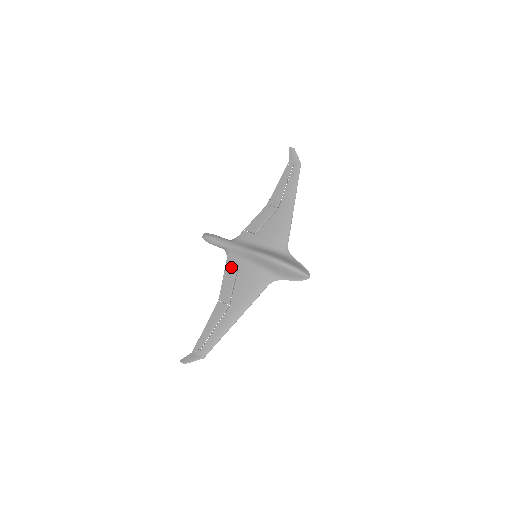
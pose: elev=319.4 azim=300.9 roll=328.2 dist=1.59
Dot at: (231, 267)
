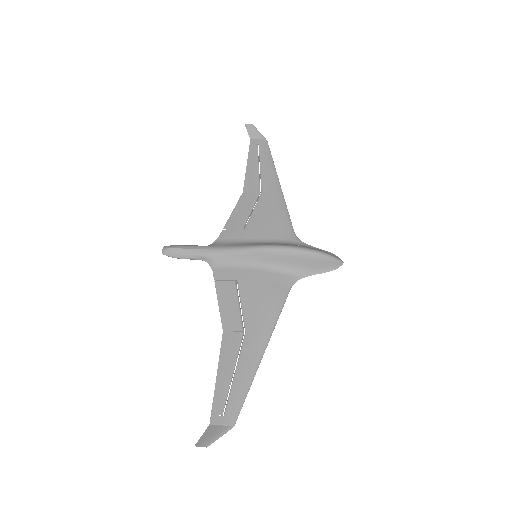
Dot at: (225, 279)
